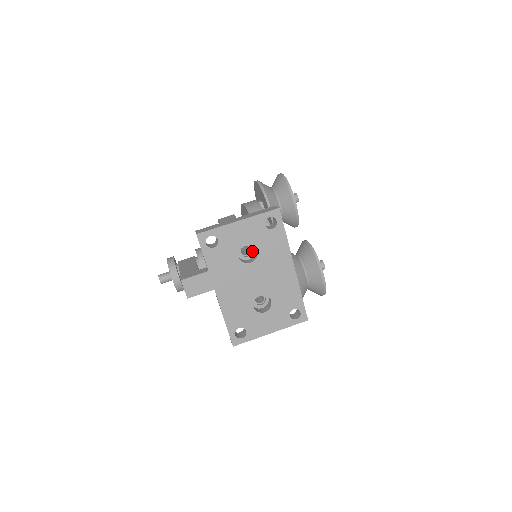
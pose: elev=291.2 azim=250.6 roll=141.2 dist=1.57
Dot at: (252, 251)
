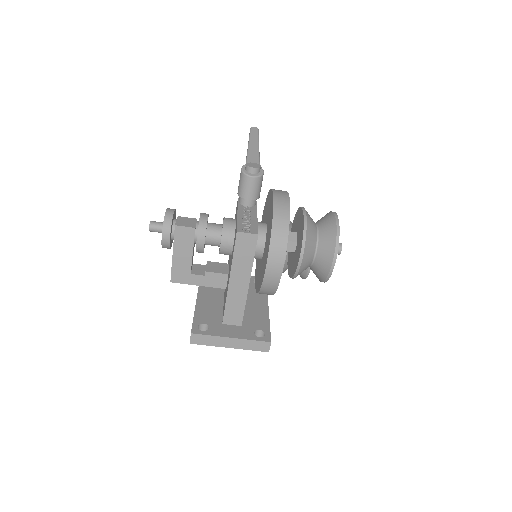
Dot at: occluded
